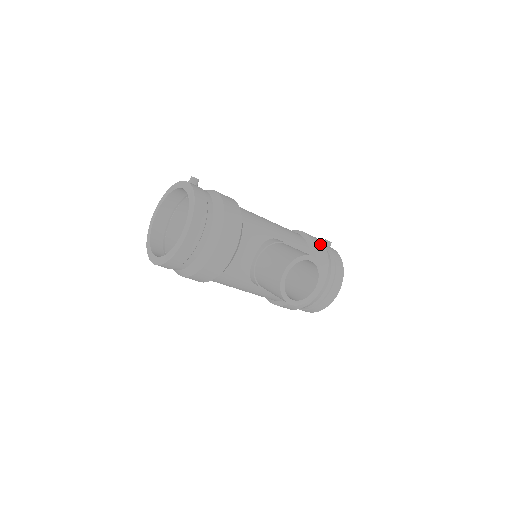
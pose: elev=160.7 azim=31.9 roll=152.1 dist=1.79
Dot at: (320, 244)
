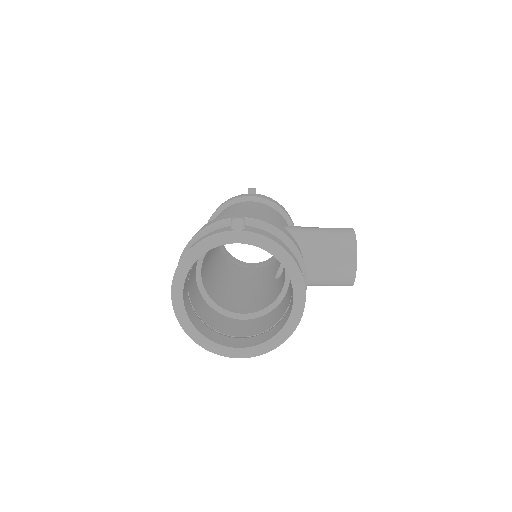
Dot at: (273, 200)
